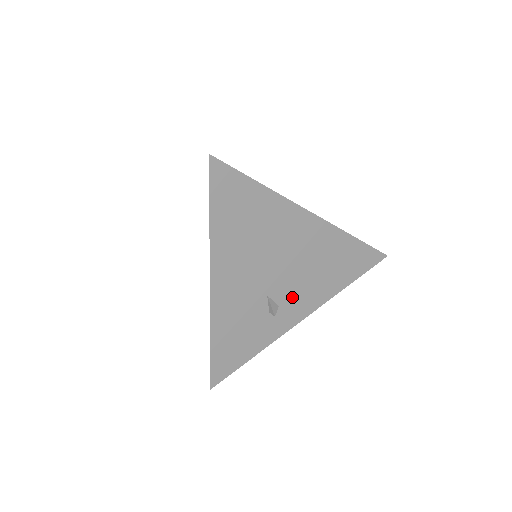
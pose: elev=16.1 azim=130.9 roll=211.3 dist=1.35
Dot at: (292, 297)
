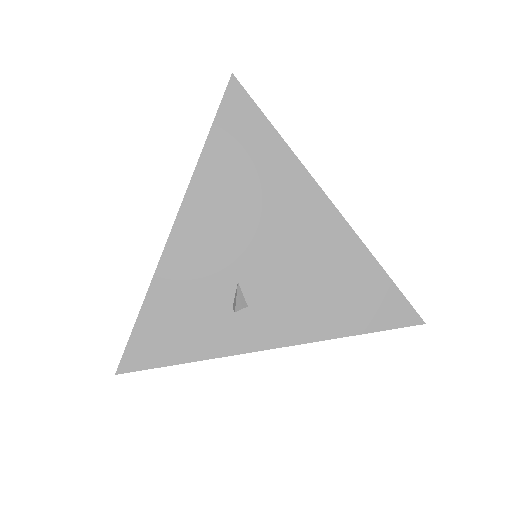
Dot at: (270, 304)
